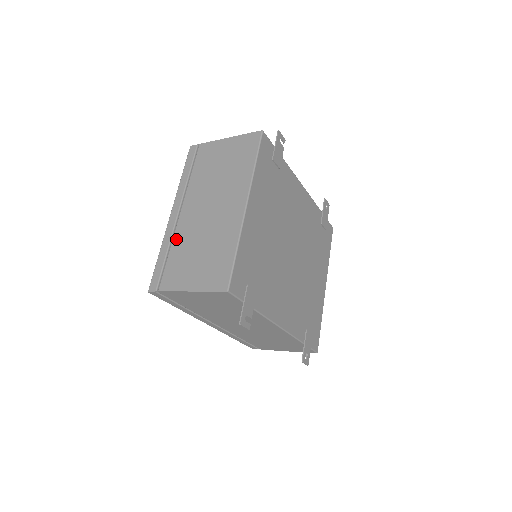
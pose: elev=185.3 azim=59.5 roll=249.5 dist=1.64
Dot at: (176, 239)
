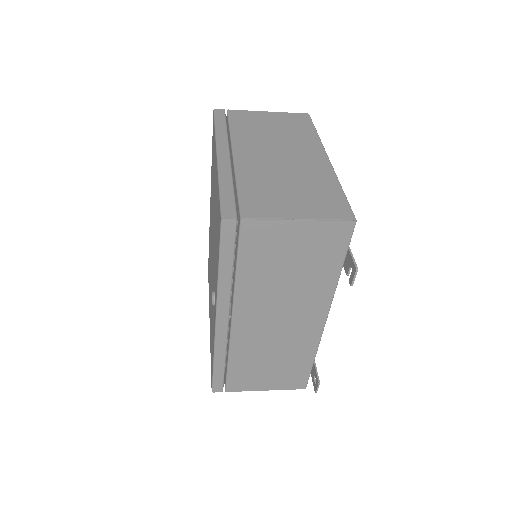
Dot at: (242, 174)
